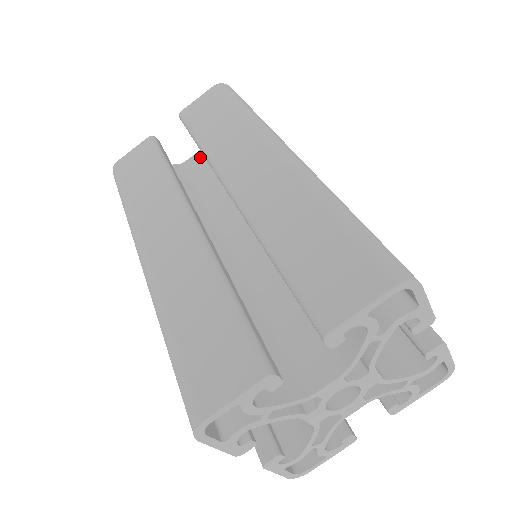
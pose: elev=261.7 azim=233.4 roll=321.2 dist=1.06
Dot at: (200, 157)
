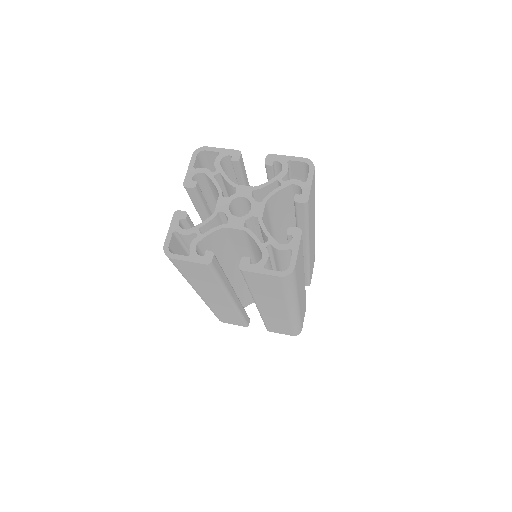
Dot at: occluded
